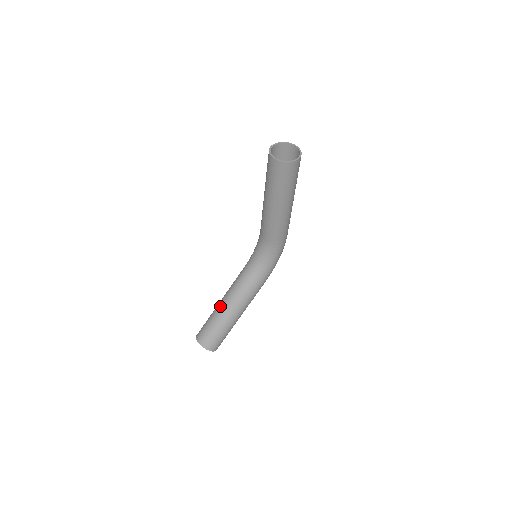
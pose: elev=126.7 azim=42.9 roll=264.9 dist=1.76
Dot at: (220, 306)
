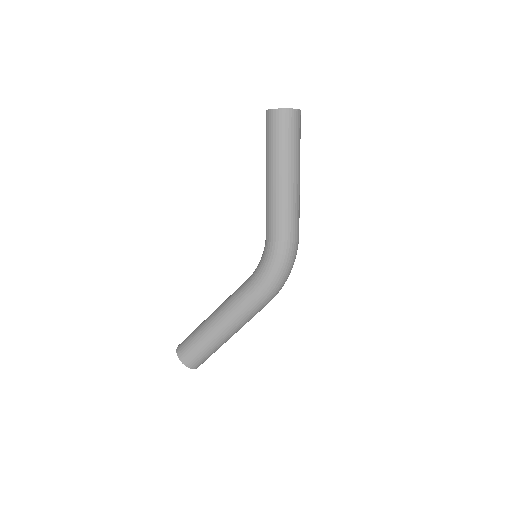
Dot at: occluded
